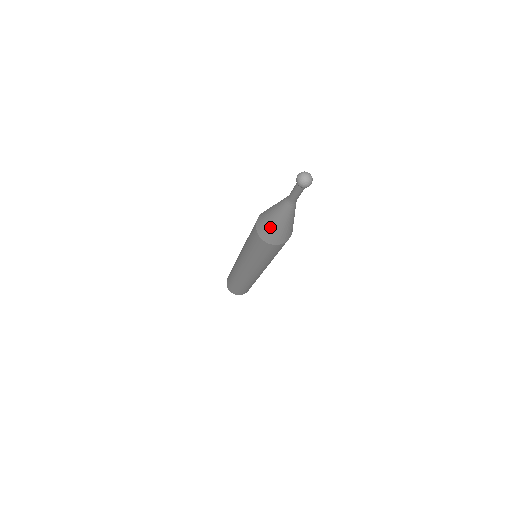
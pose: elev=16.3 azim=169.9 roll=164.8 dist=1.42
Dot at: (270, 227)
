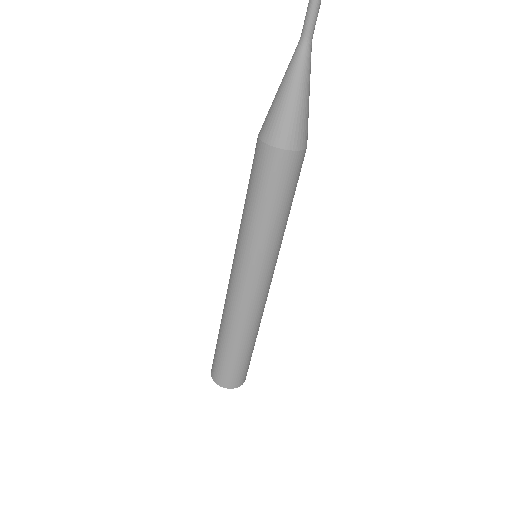
Dot at: (288, 112)
